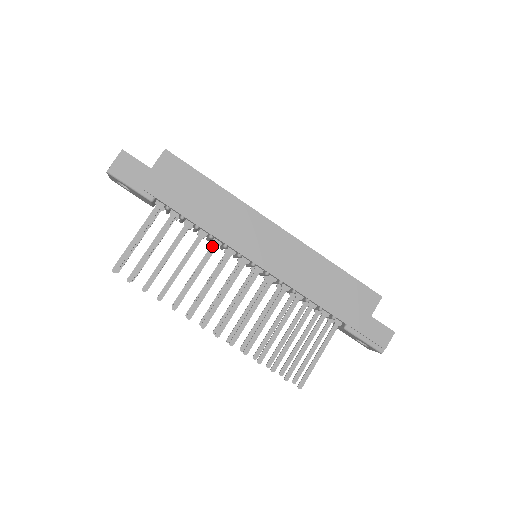
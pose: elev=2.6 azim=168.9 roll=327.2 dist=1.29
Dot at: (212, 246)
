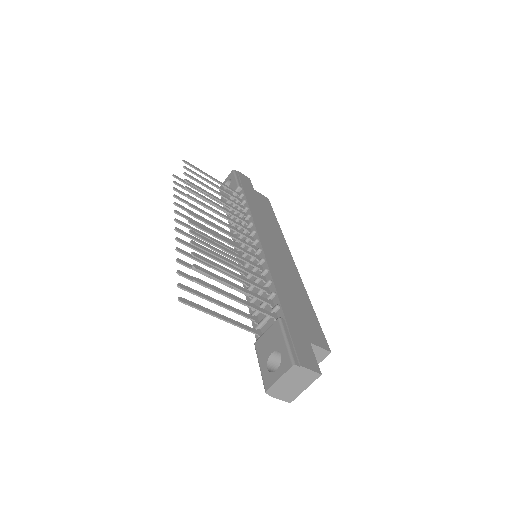
Dot at: (243, 219)
